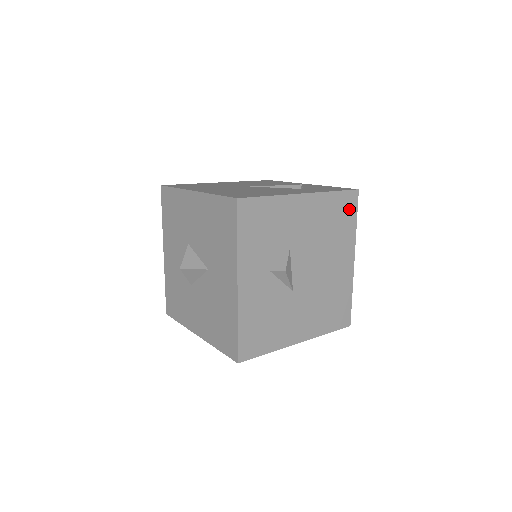
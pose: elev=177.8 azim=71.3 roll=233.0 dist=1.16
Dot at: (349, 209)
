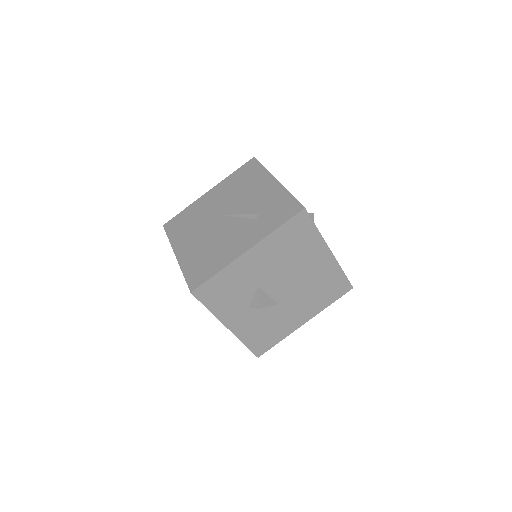
Dot at: (303, 227)
